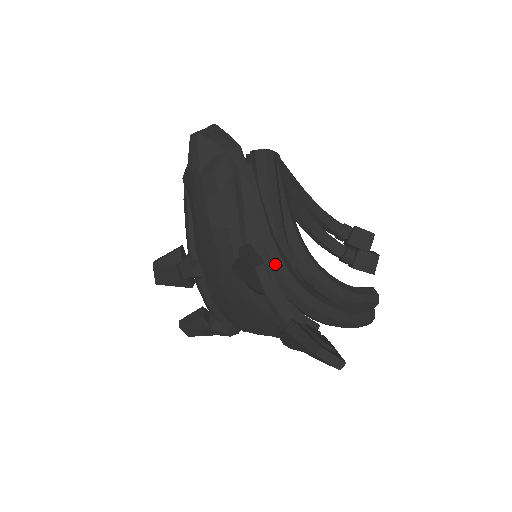
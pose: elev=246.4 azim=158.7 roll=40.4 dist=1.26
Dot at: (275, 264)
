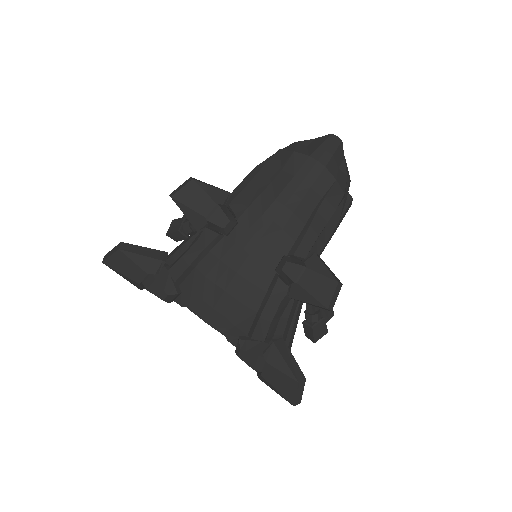
Dot at: occluded
